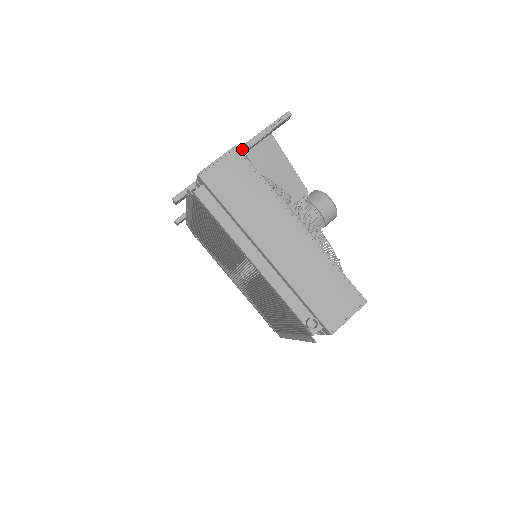
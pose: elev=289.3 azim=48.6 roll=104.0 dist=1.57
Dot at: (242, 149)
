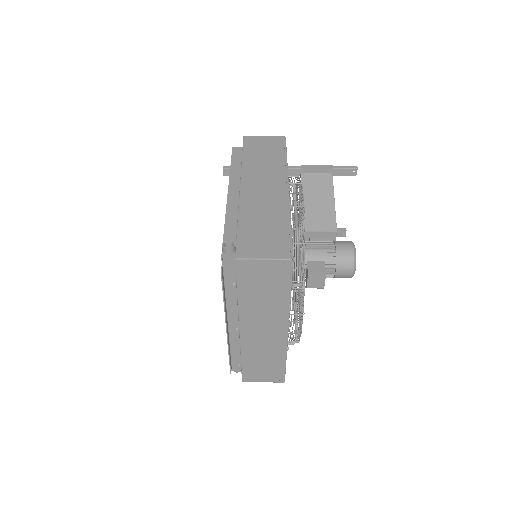
Dot at: (299, 167)
